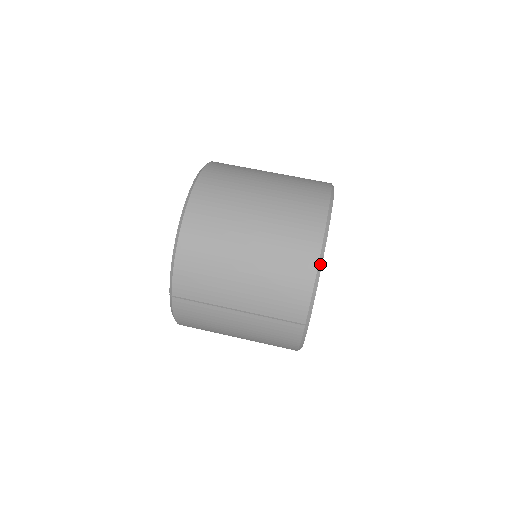
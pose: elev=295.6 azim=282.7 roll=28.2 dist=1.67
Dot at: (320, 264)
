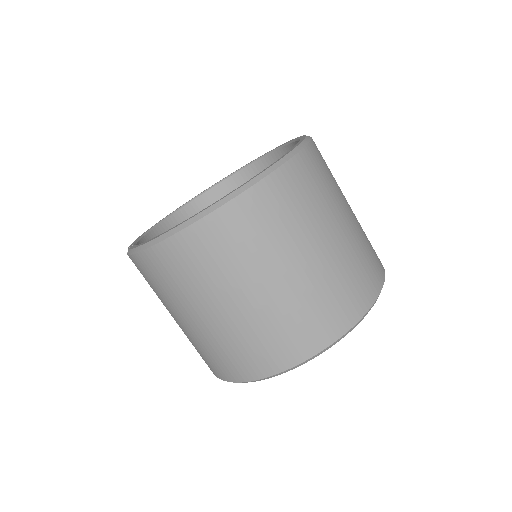
Dot at: occluded
